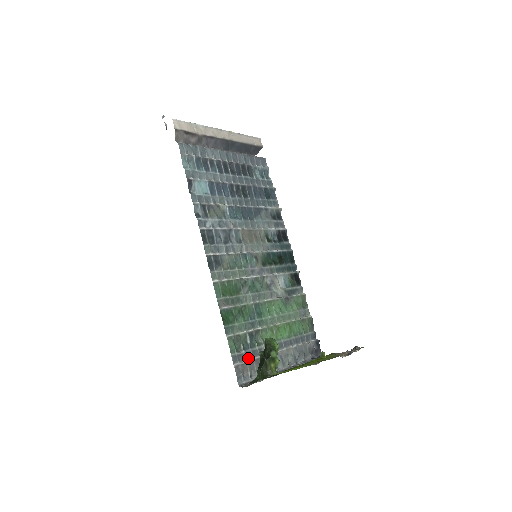
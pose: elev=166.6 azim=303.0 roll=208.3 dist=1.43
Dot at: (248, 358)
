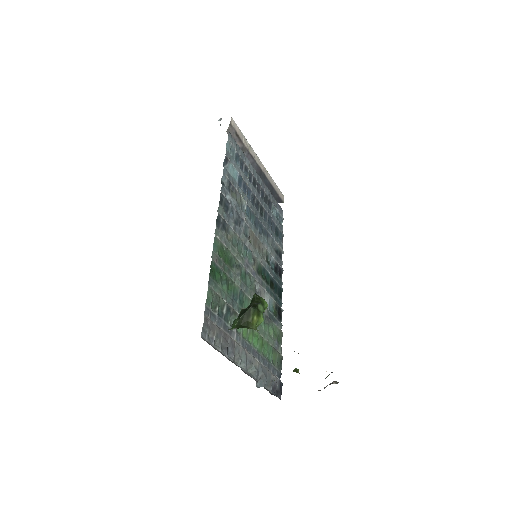
Dot at: (218, 325)
